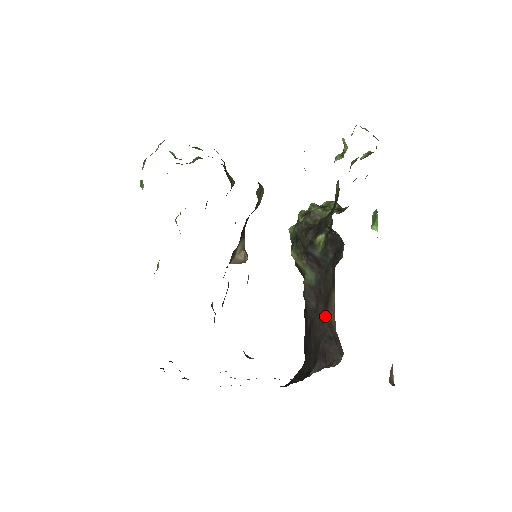
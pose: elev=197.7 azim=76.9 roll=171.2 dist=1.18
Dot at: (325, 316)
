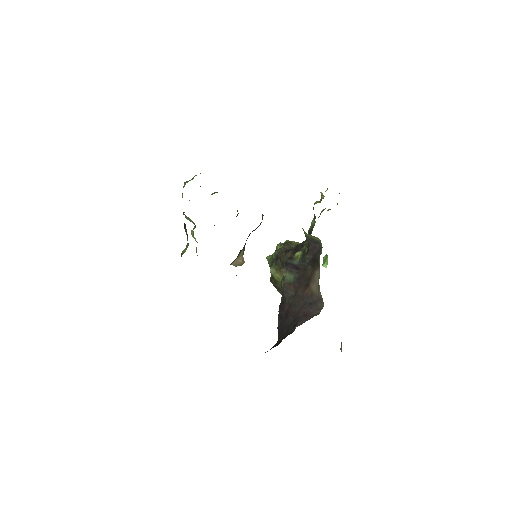
Dot at: (305, 293)
